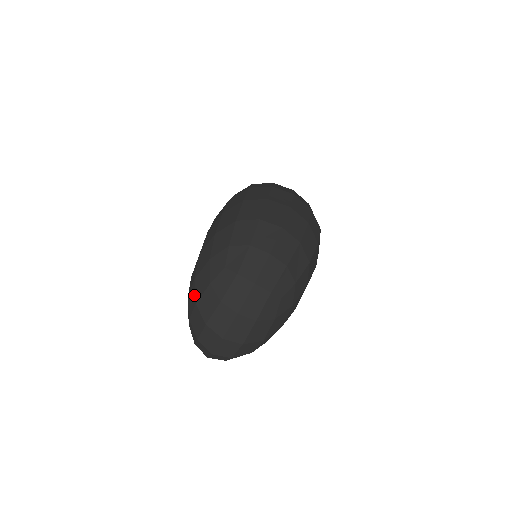
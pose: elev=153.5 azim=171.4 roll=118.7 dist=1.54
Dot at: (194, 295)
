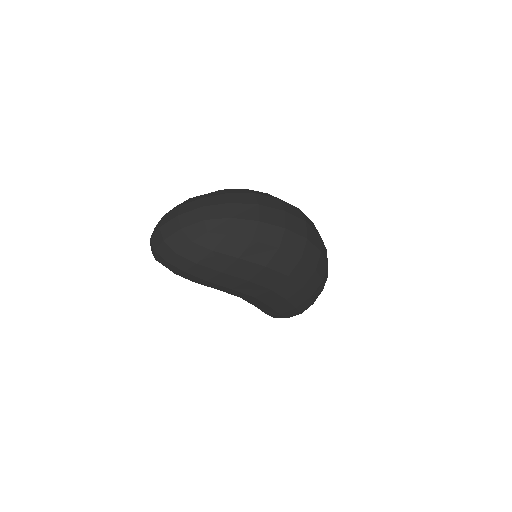
Dot at: occluded
